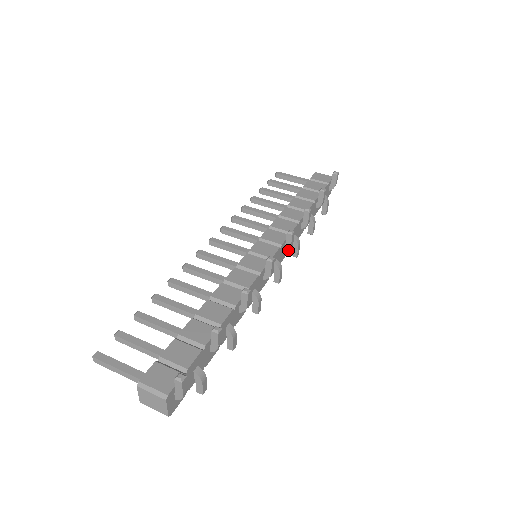
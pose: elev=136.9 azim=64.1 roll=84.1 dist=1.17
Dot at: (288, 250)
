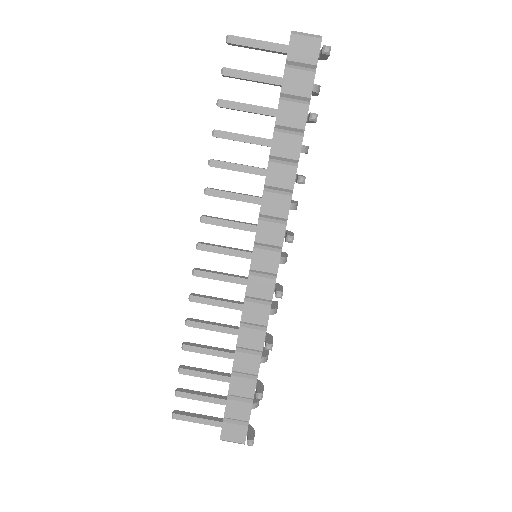
Dot at: occluded
